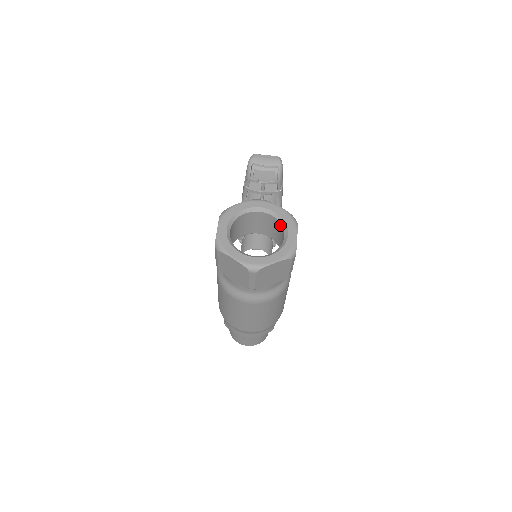
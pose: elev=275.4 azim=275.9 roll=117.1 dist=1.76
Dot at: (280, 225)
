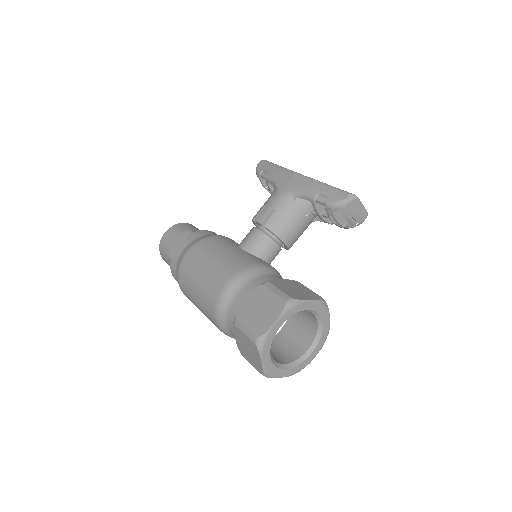
Dot at: (314, 332)
